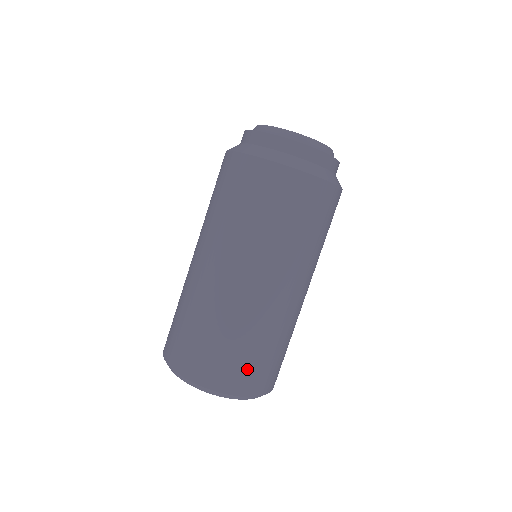
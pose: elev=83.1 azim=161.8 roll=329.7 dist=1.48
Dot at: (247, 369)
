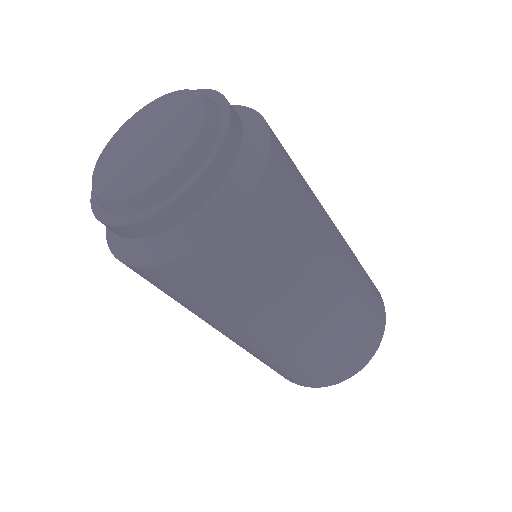
Dot at: (287, 375)
